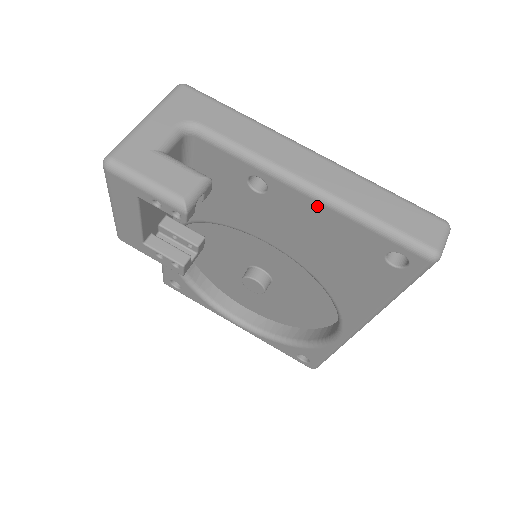
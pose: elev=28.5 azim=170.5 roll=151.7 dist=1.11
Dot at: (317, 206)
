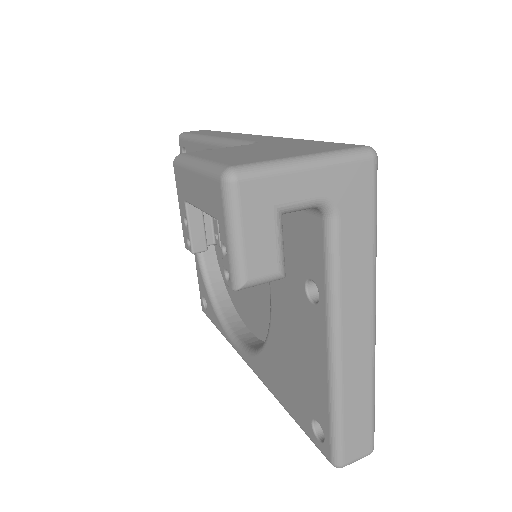
Dot at: (324, 360)
